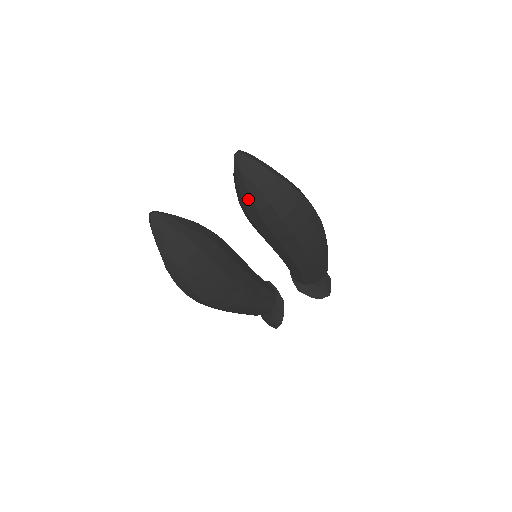
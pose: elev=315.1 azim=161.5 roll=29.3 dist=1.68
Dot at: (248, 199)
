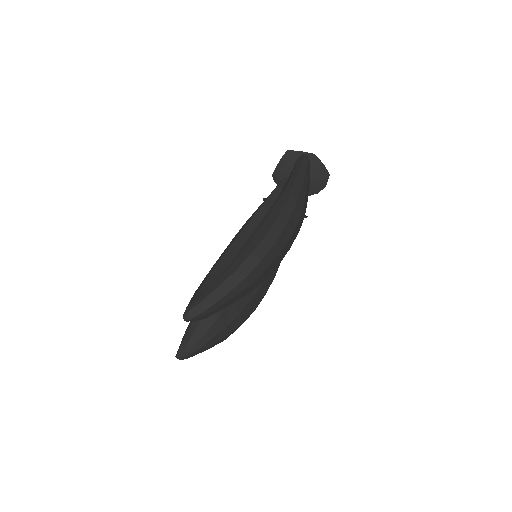
Dot at: occluded
